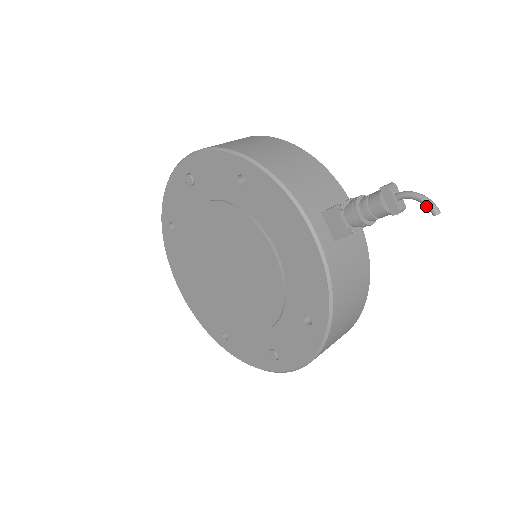
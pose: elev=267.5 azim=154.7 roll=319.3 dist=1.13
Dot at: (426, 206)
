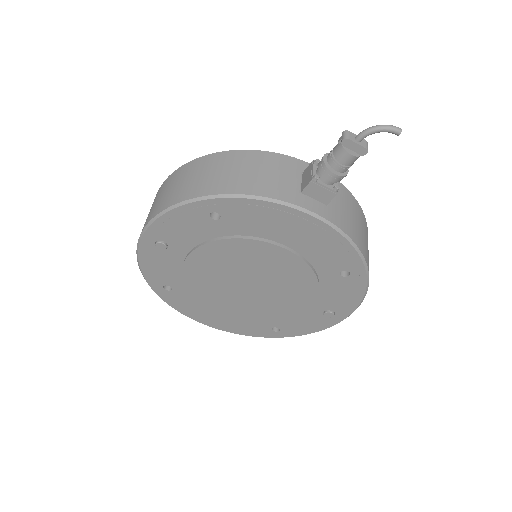
Dot at: (388, 132)
